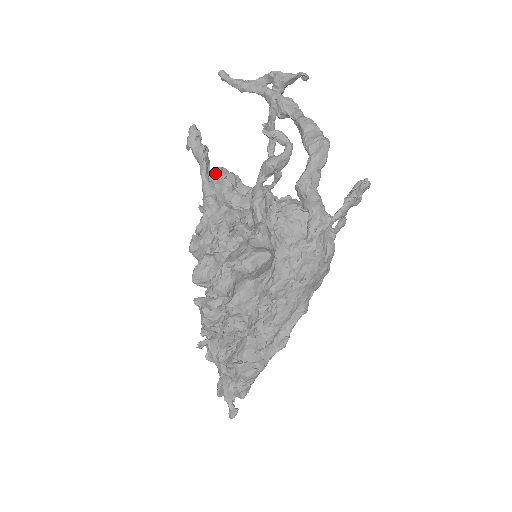
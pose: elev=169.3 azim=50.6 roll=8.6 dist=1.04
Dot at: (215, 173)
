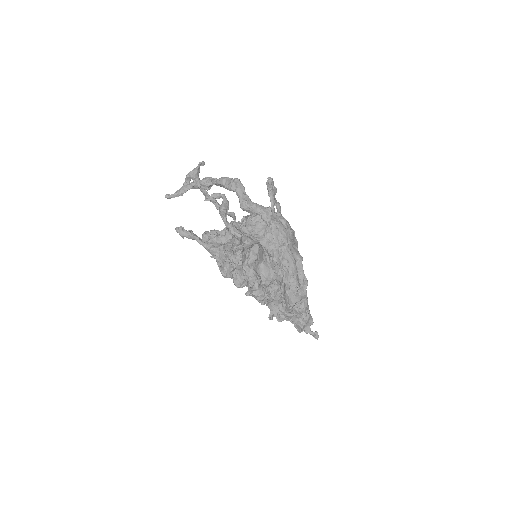
Dot at: (204, 237)
